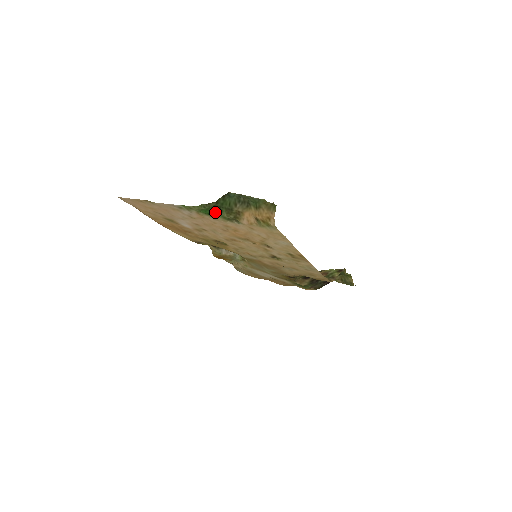
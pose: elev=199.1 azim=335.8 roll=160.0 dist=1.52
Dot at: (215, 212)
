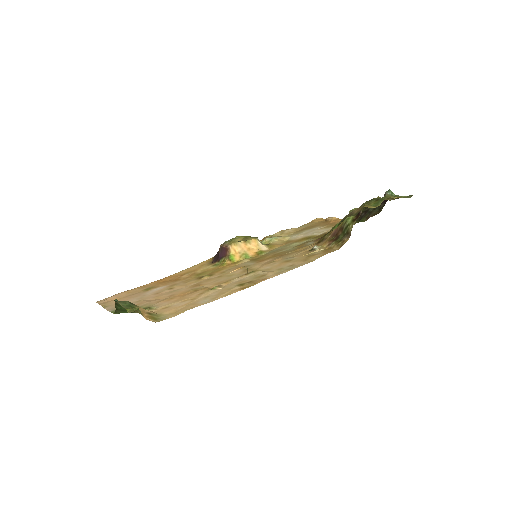
Dot at: occluded
